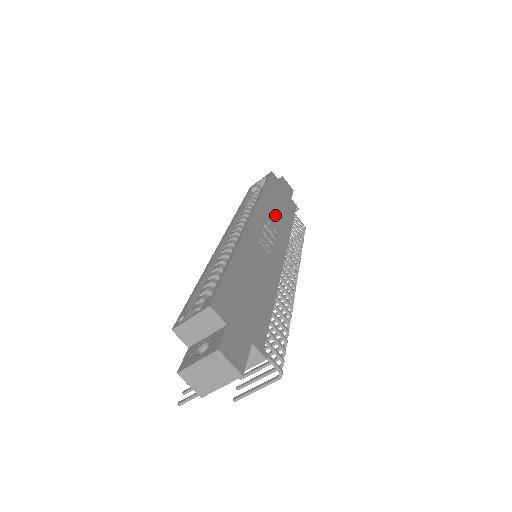
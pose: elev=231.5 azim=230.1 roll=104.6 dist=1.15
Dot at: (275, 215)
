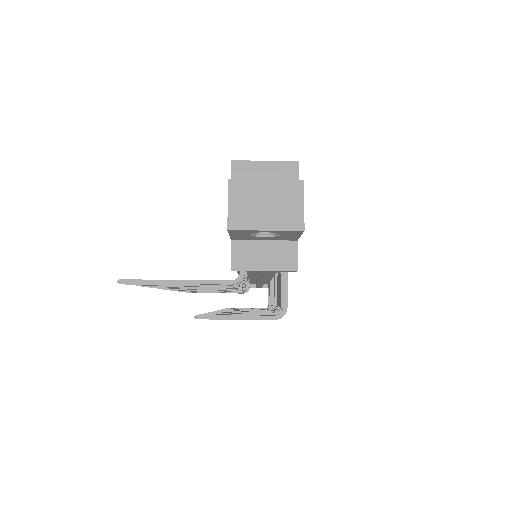
Dot at: occluded
